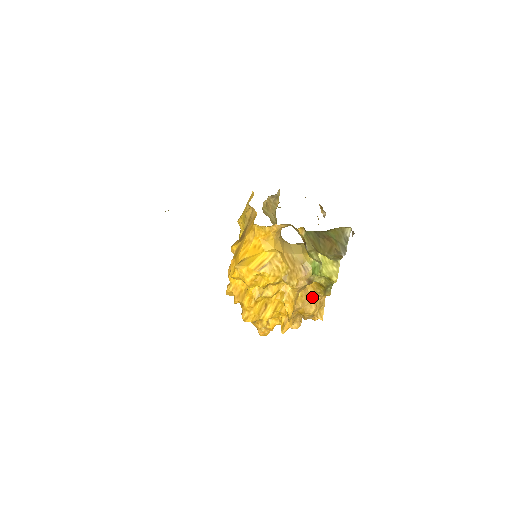
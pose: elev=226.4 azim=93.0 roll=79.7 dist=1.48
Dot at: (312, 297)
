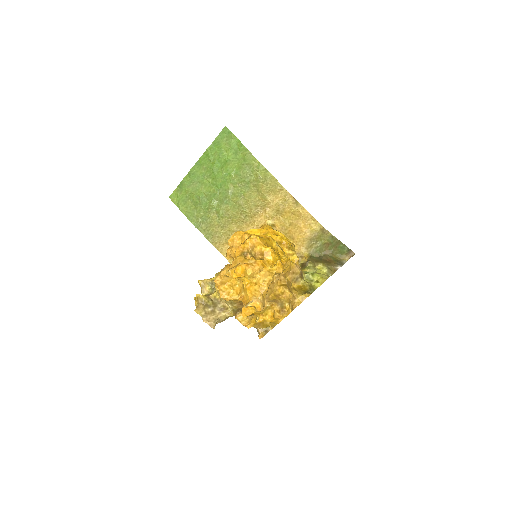
Dot at: occluded
